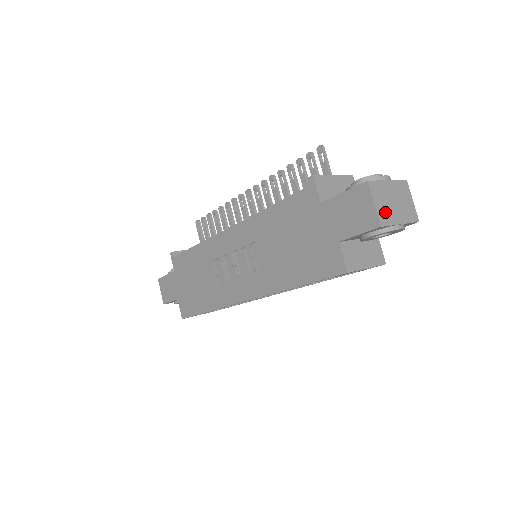
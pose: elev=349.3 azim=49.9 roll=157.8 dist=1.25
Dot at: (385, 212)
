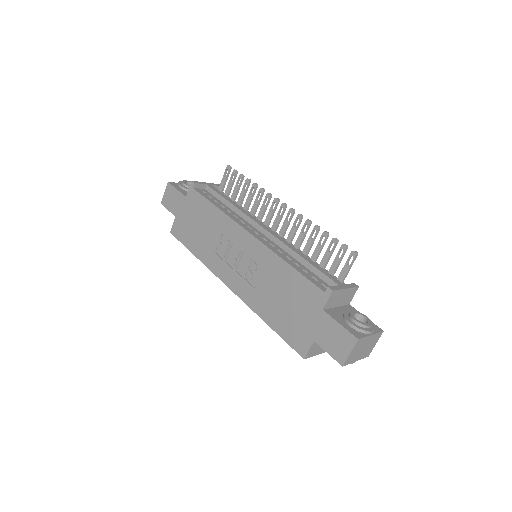
Dot at: (353, 356)
